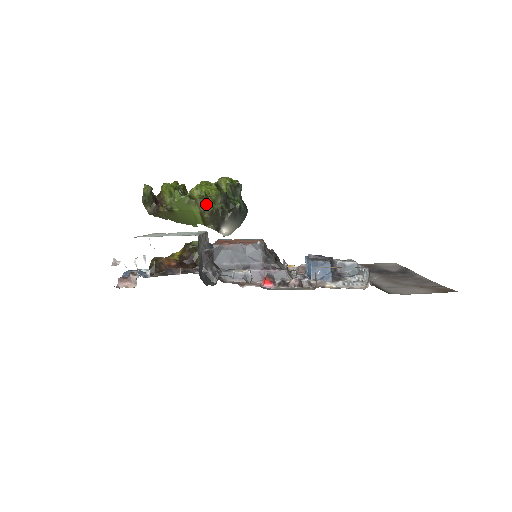
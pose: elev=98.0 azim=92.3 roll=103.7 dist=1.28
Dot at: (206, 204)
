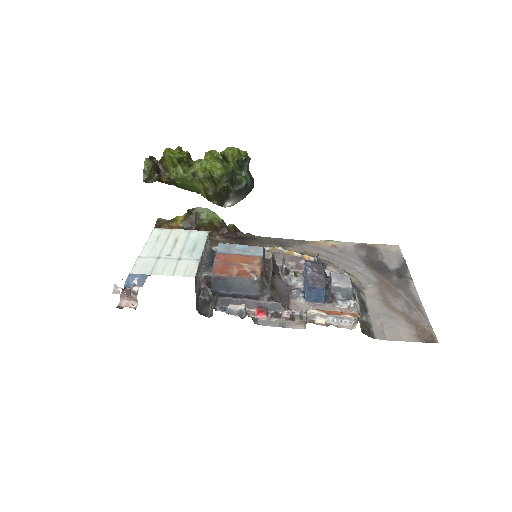
Dot at: (210, 182)
